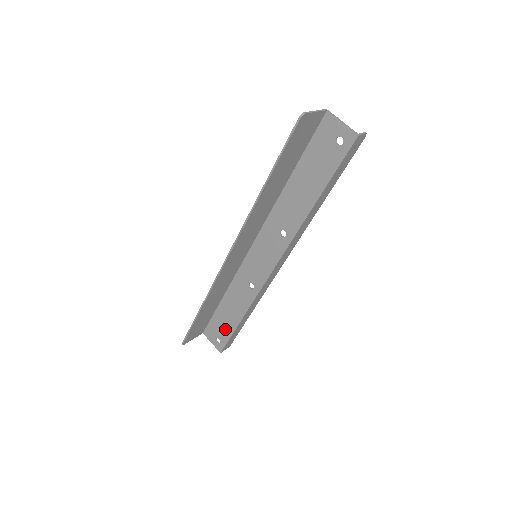
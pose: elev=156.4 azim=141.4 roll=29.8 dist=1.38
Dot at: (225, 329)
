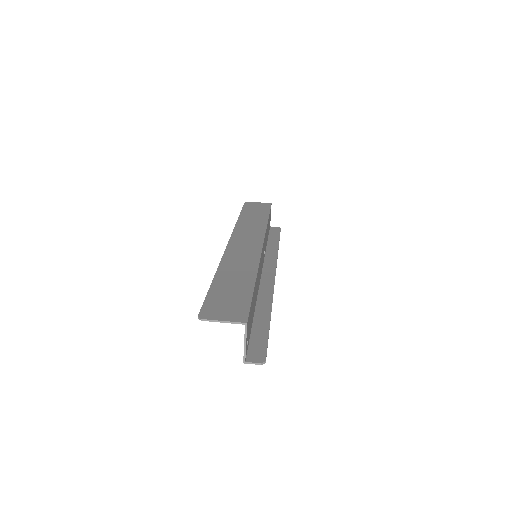
Dot at: occluded
